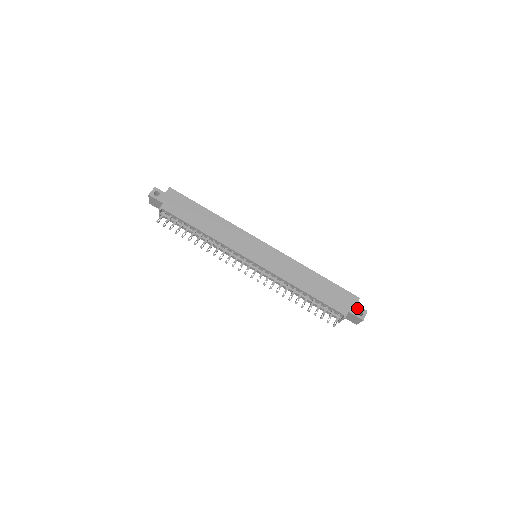
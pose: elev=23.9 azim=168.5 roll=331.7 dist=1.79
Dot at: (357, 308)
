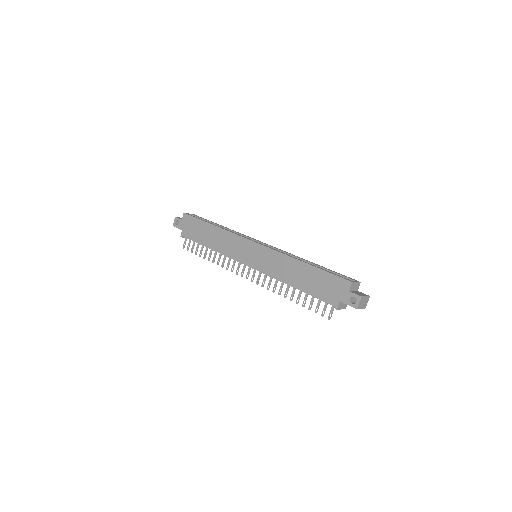
Dot at: (349, 295)
